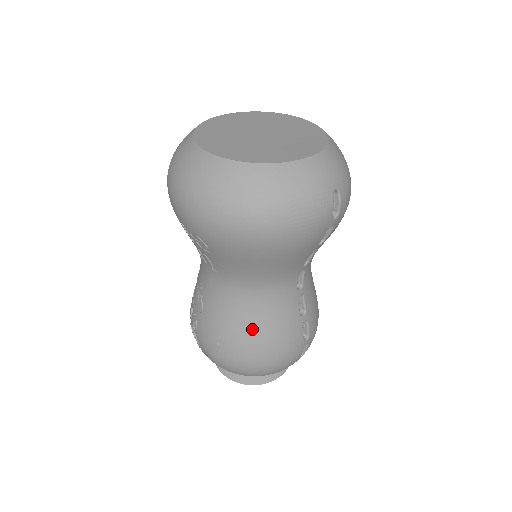
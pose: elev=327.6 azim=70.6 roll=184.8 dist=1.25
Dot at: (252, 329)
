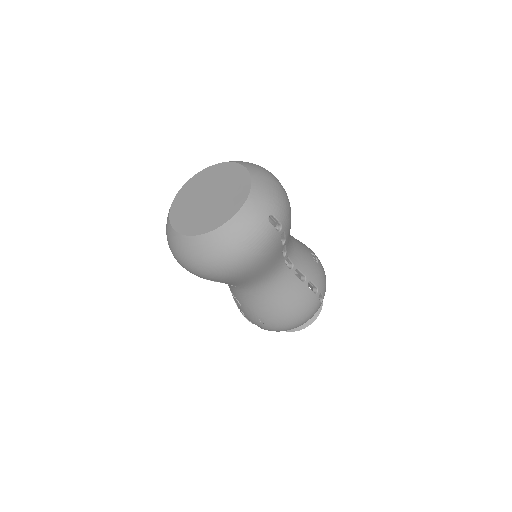
Dot at: (275, 307)
